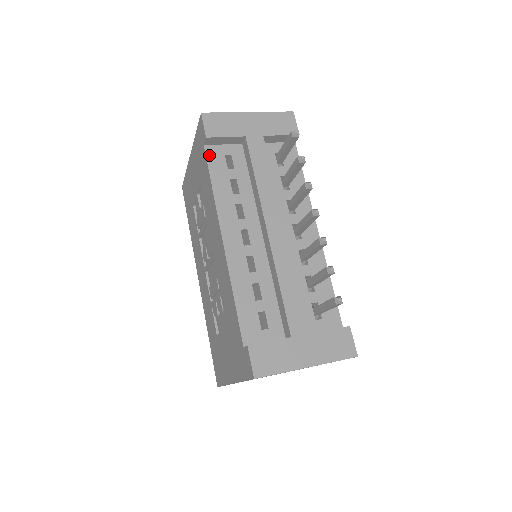
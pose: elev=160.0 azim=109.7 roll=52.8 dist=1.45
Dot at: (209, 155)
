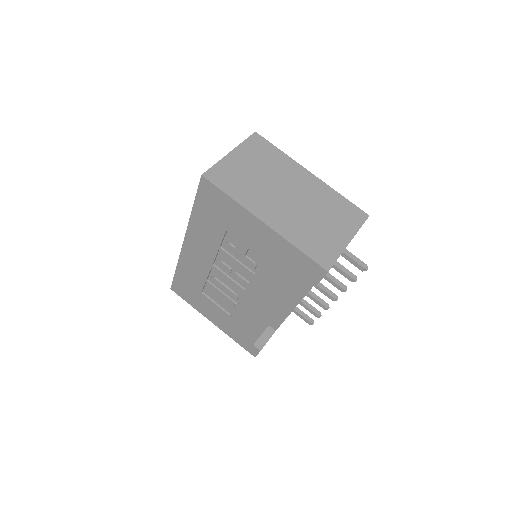
Dot at: occluded
